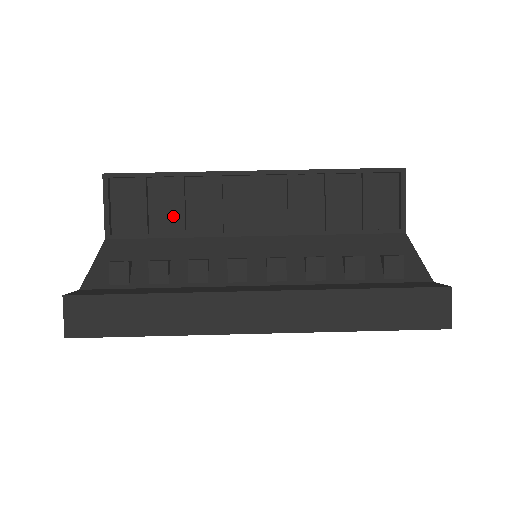
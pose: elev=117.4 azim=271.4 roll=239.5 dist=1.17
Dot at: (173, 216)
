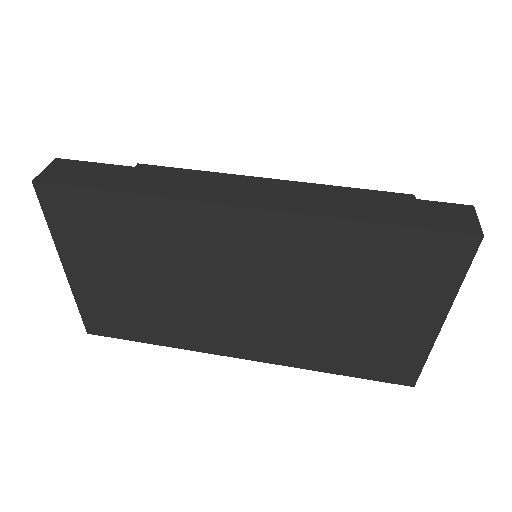
Dot at: occluded
